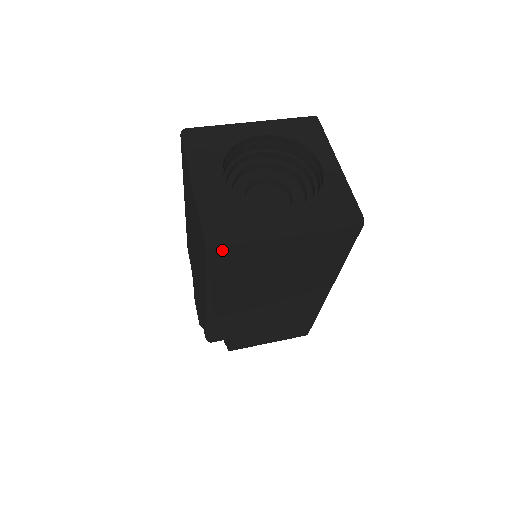
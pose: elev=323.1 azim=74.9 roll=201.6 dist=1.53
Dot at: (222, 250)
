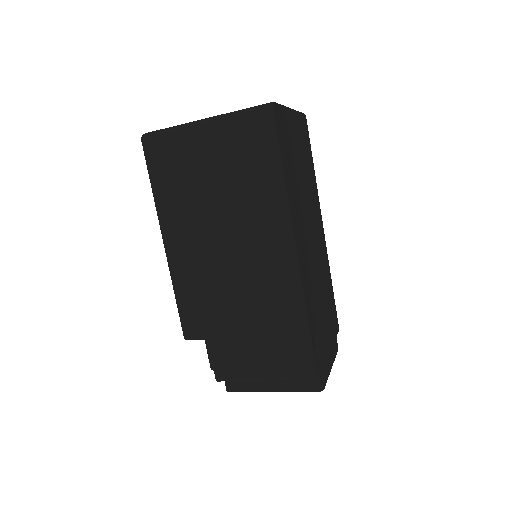
Dot at: (151, 142)
